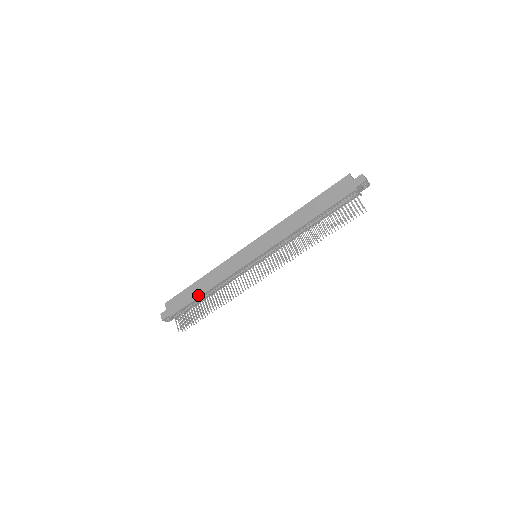
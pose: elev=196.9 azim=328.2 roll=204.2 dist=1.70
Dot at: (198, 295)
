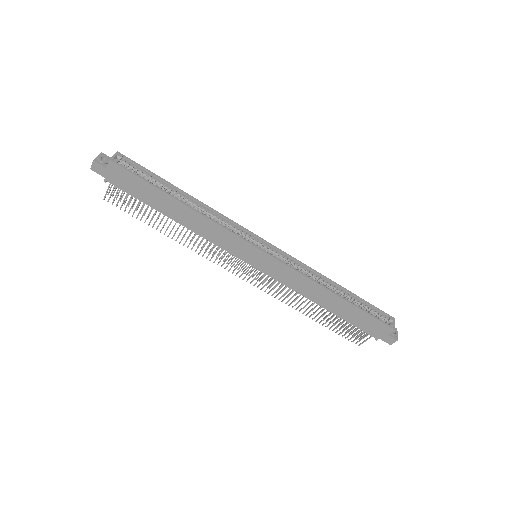
Dot at: (161, 211)
